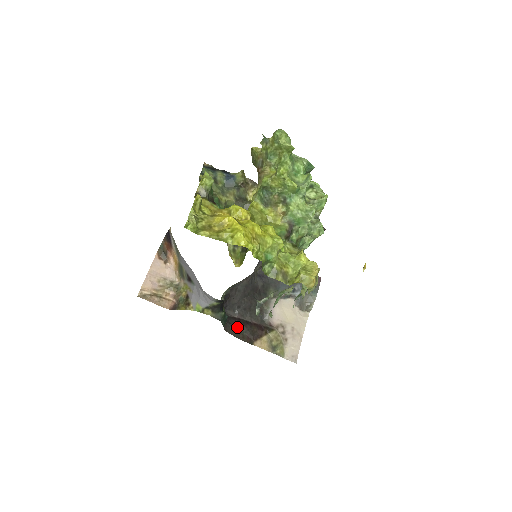
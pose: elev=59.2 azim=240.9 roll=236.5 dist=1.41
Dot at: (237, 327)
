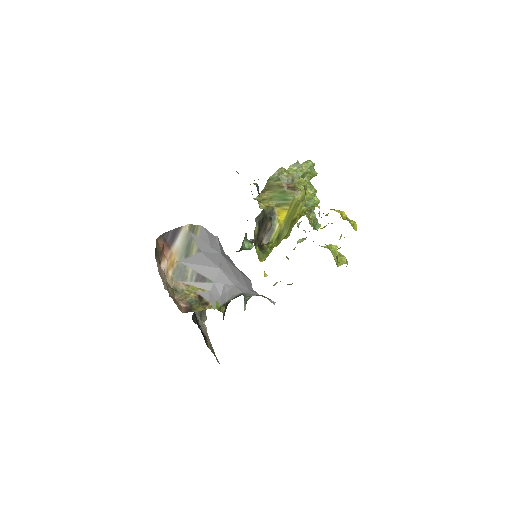
Dot at: occluded
